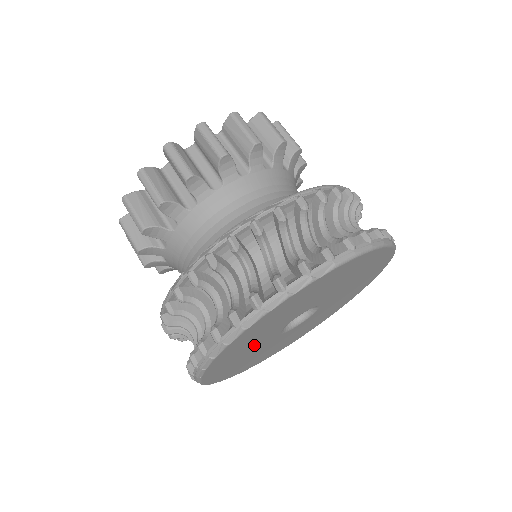
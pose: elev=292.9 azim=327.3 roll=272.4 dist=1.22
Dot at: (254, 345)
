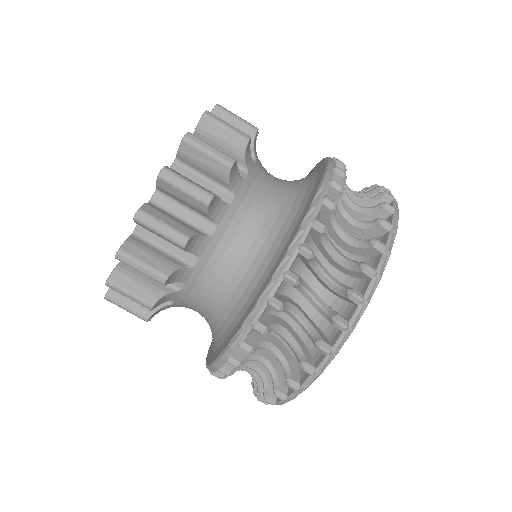
Dot at: occluded
